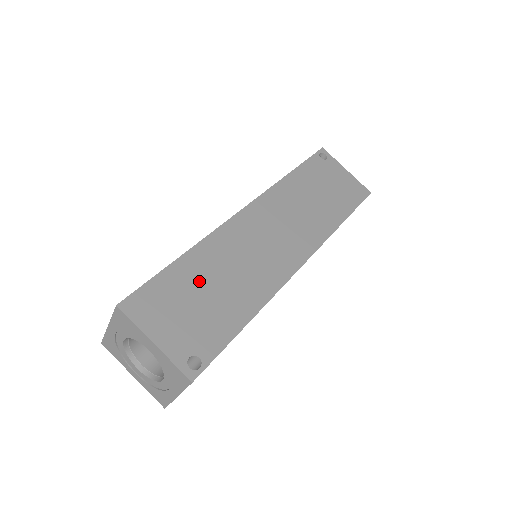
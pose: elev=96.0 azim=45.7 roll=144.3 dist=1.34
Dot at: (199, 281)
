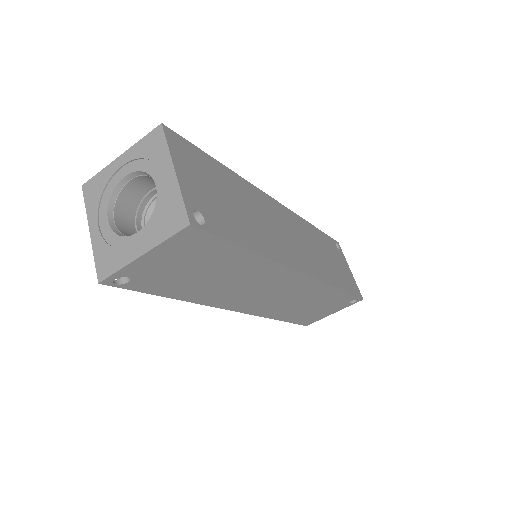
Dot at: (229, 189)
